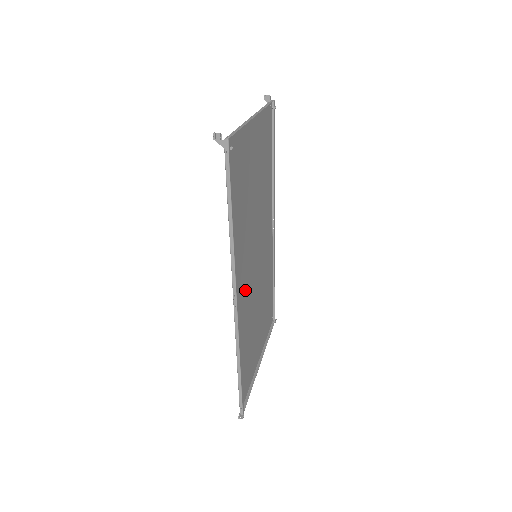
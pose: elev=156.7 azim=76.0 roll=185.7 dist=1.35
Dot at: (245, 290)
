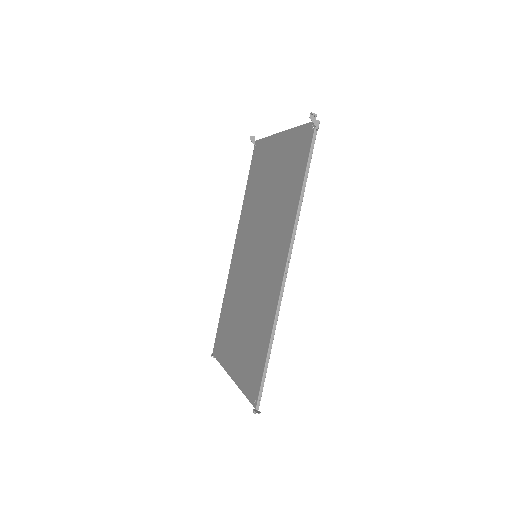
Dot at: (267, 275)
